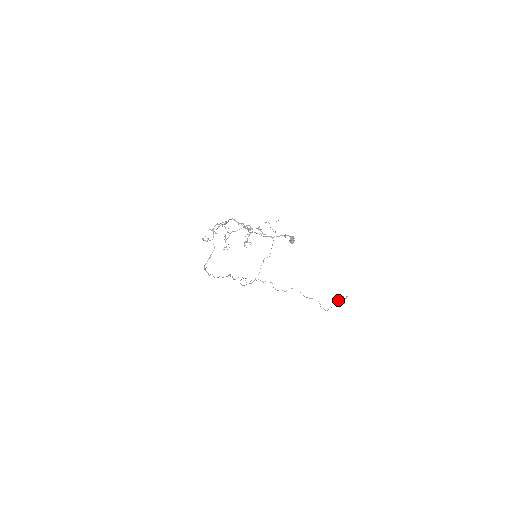
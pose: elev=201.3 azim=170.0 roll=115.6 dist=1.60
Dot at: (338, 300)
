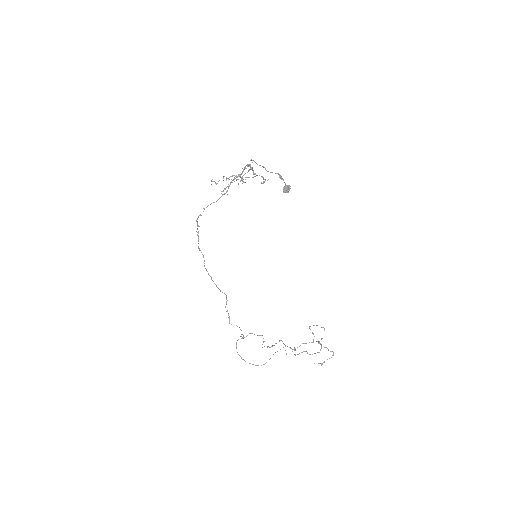
Dot at: occluded
